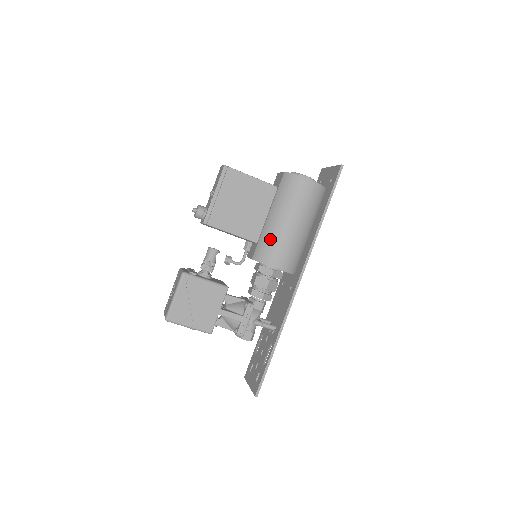
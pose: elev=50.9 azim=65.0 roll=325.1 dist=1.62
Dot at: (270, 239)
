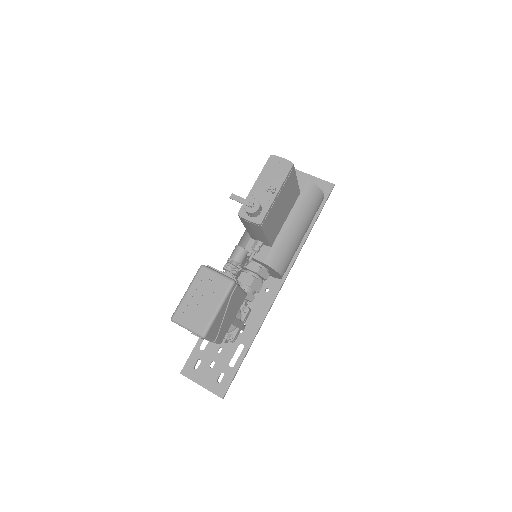
Dot at: (286, 247)
